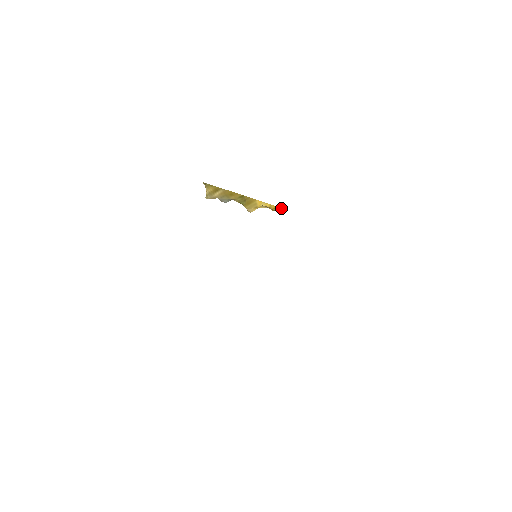
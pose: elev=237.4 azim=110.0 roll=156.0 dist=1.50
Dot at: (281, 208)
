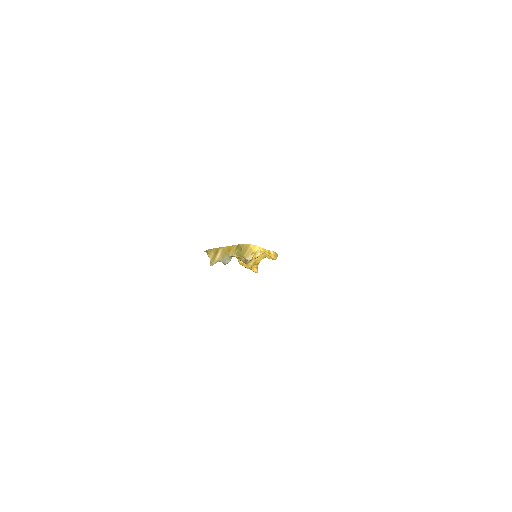
Dot at: (274, 252)
